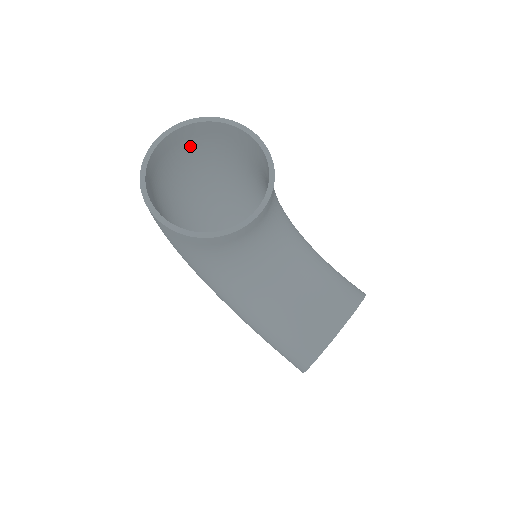
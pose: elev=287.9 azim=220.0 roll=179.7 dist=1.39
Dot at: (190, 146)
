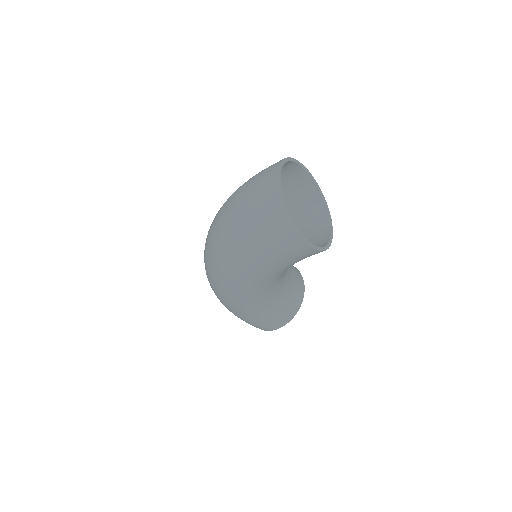
Dot at: occluded
